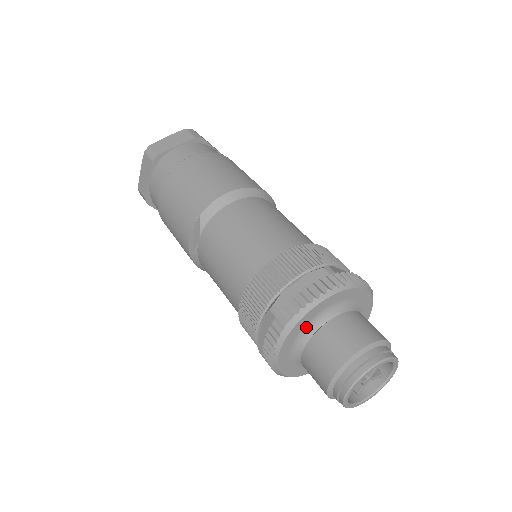
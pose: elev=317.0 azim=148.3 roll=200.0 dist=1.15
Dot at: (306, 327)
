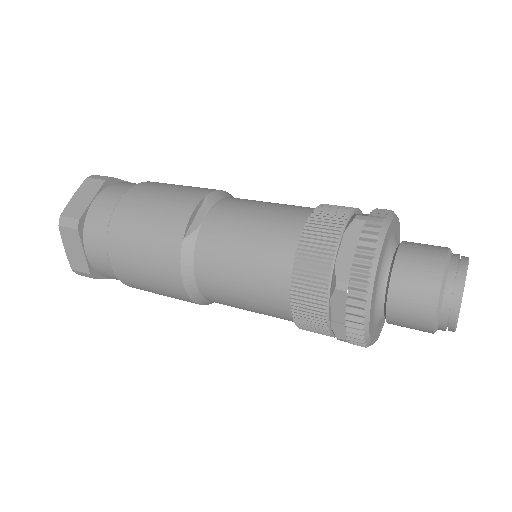
Dot at: (390, 240)
